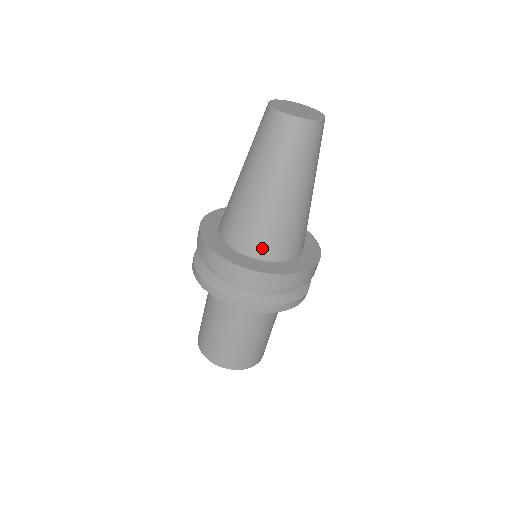
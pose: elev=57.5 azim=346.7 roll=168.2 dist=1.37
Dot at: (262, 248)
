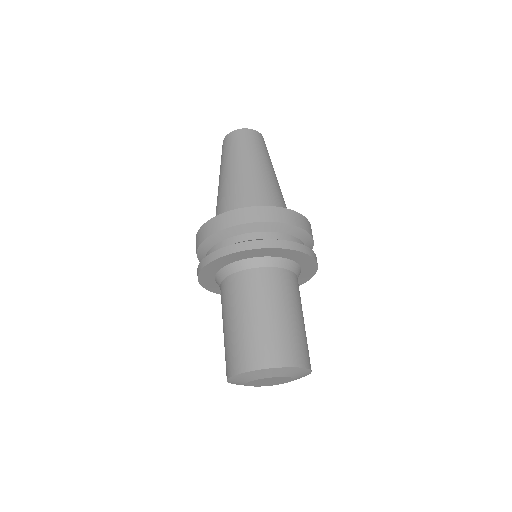
Dot at: occluded
